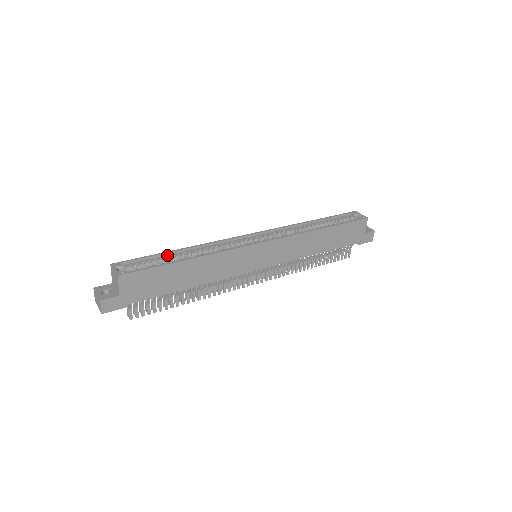
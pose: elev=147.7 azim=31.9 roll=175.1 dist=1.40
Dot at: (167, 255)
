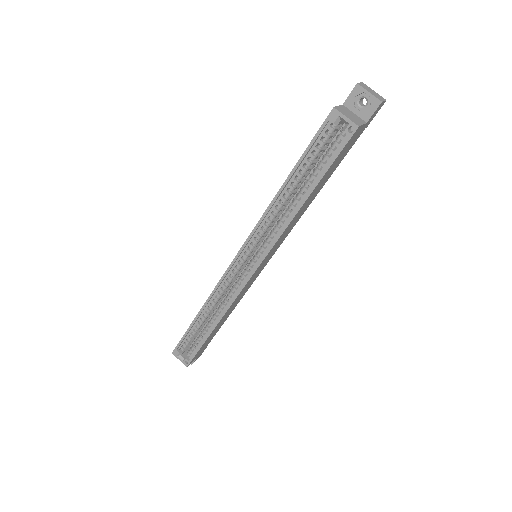
Dot at: (194, 324)
